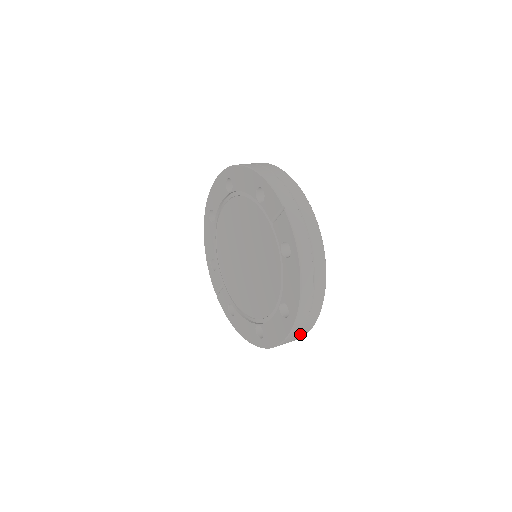
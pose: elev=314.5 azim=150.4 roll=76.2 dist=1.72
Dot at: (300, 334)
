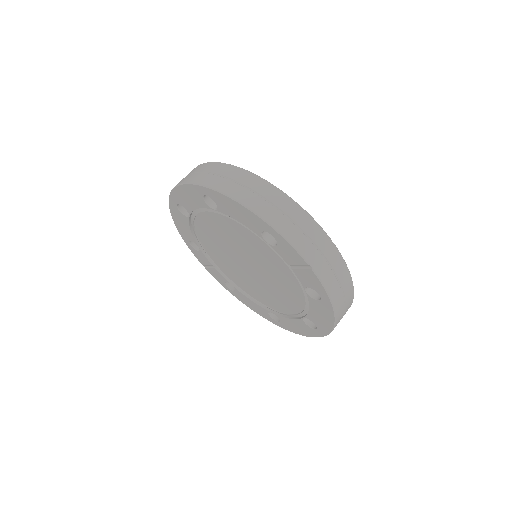
Dot at: occluded
